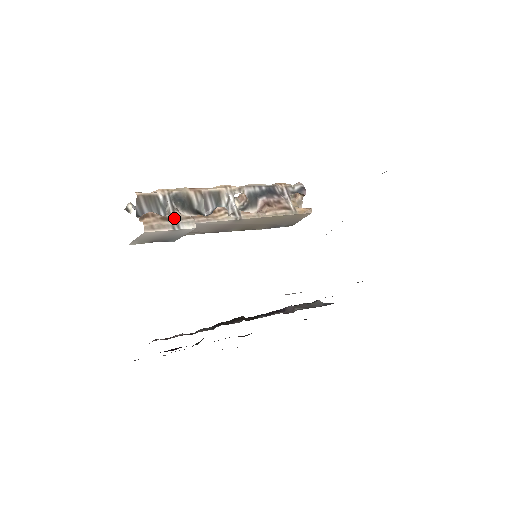
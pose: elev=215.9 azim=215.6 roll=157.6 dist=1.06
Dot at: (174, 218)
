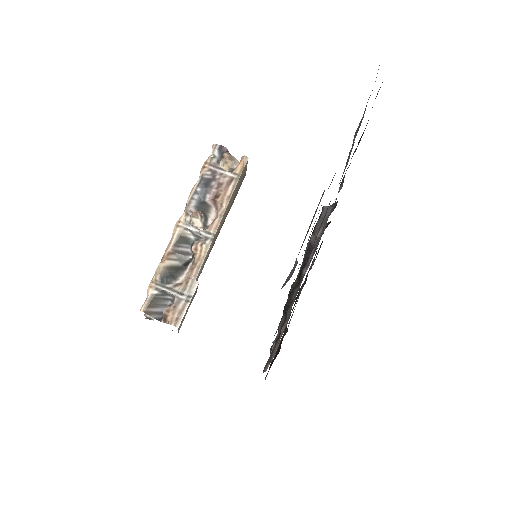
Dot at: (180, 296)
